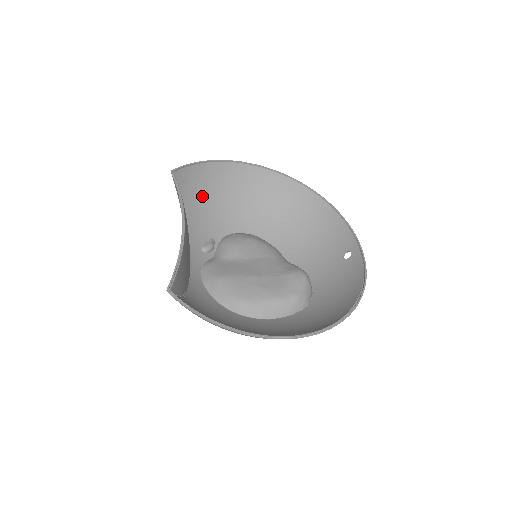
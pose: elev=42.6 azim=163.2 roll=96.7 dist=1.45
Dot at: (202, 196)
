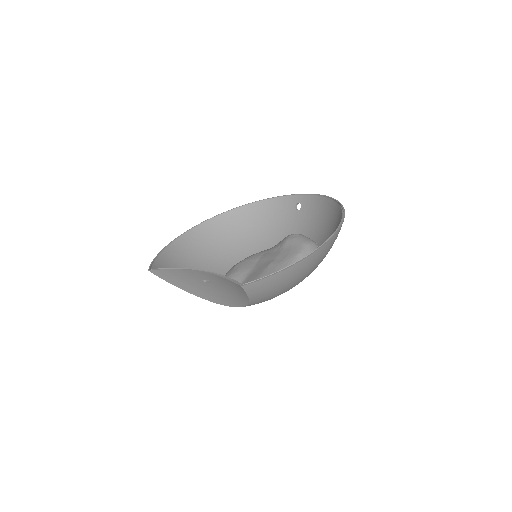
Dot at: occluded
